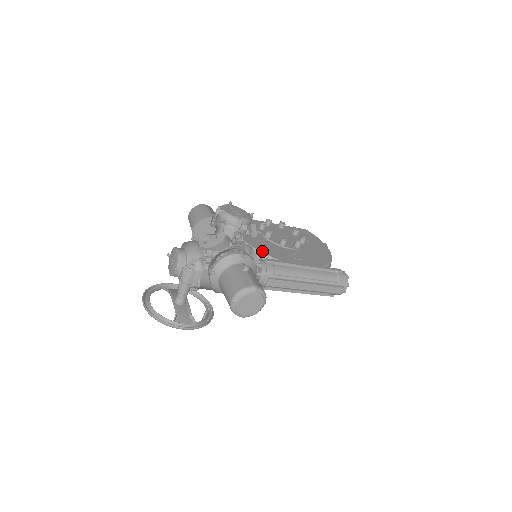
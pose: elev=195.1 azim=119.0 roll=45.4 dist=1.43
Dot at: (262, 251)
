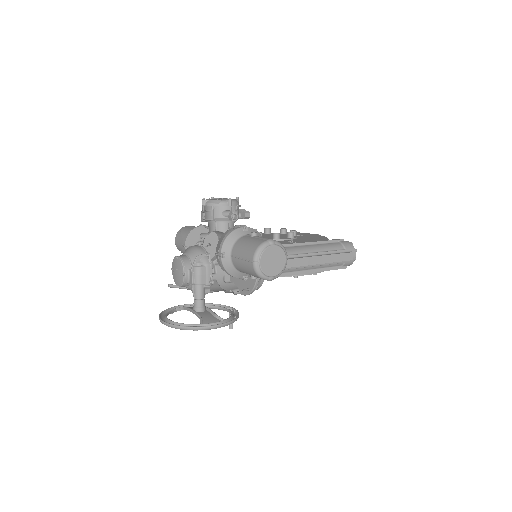
Dot at: occluded
